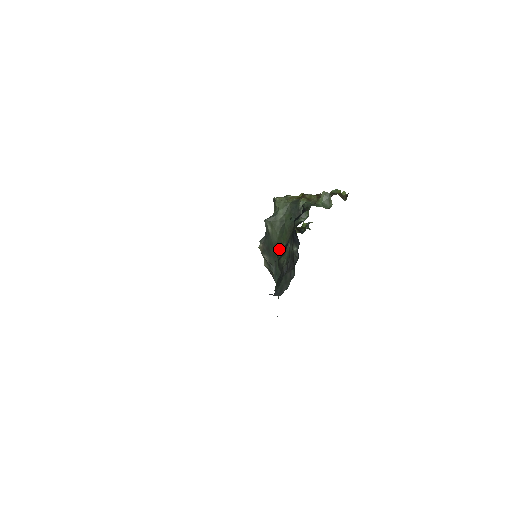
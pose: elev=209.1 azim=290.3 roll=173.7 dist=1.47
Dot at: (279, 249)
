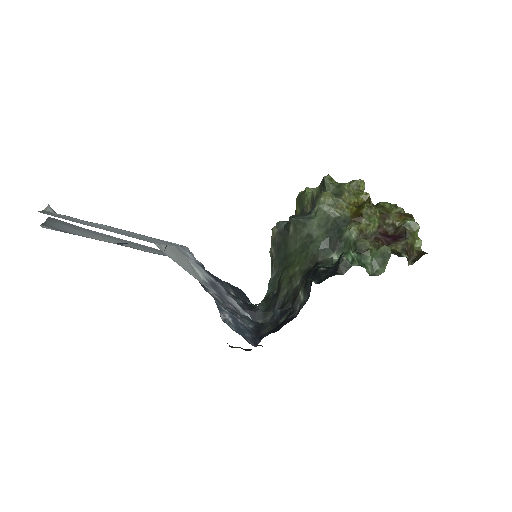
Dot at: (289, 263)
